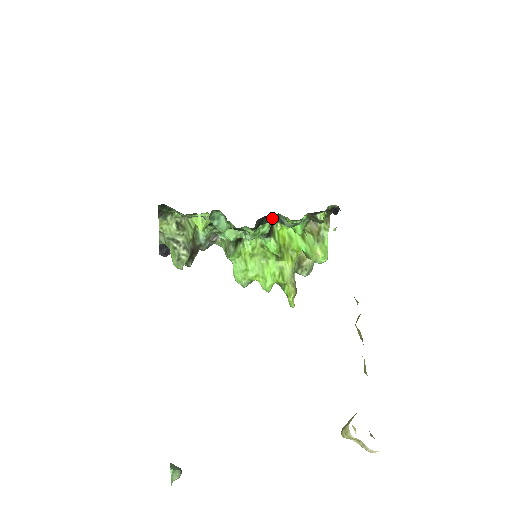
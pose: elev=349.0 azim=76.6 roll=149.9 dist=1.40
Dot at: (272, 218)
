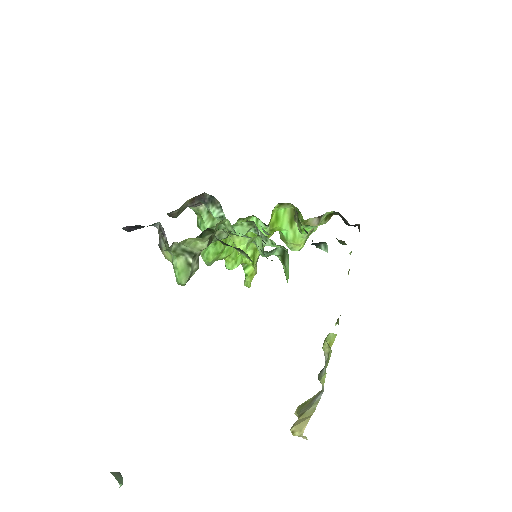
Dot at: (314, 243)
